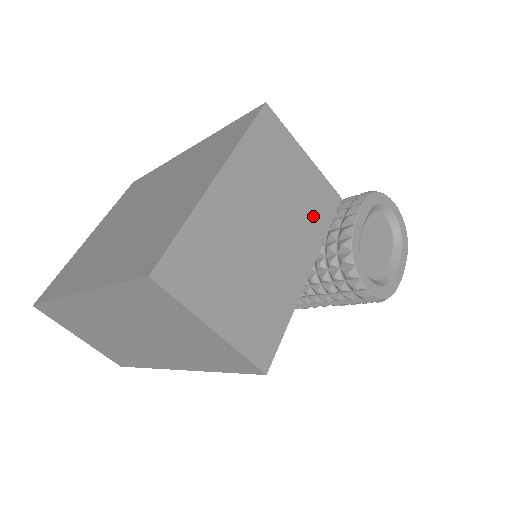
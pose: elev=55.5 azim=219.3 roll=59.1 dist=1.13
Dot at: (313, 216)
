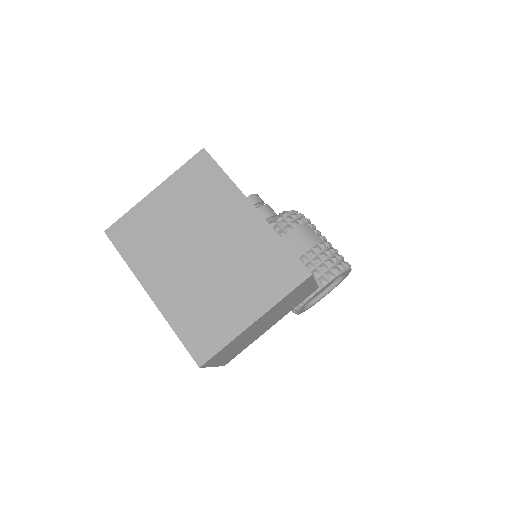
Dot at: (294, 305)
